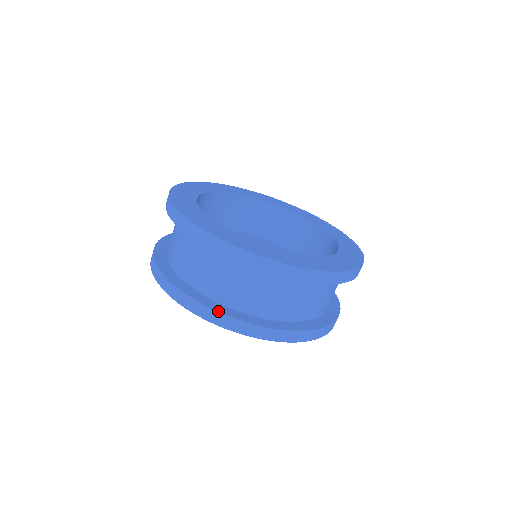
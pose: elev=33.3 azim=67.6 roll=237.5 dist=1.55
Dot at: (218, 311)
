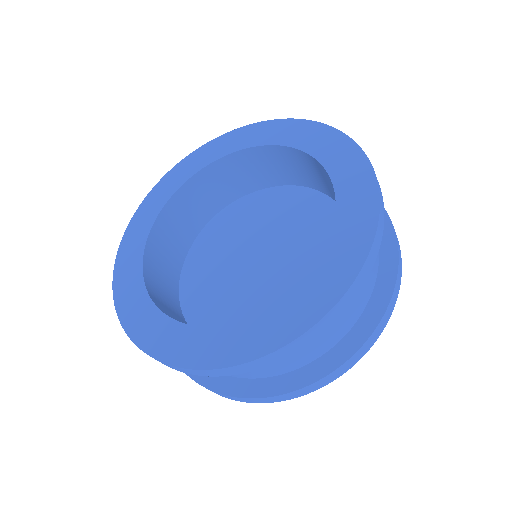
Dot at: occluded
